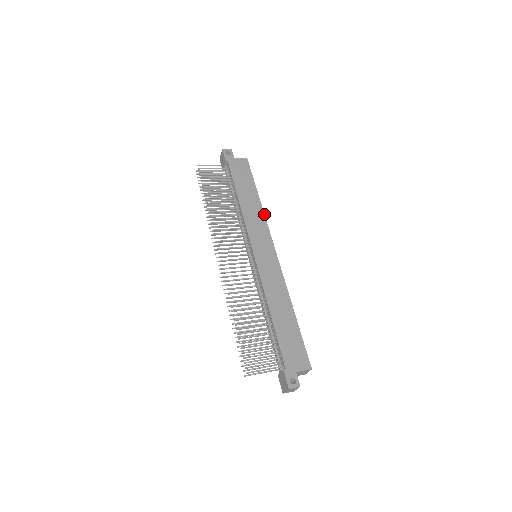
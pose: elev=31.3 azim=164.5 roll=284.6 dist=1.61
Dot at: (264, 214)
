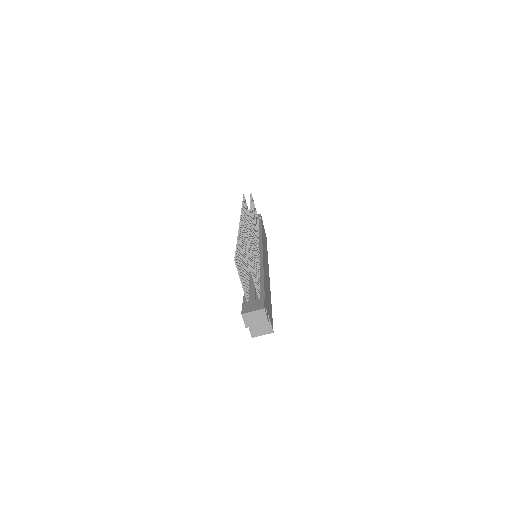
Dot at: occluded
